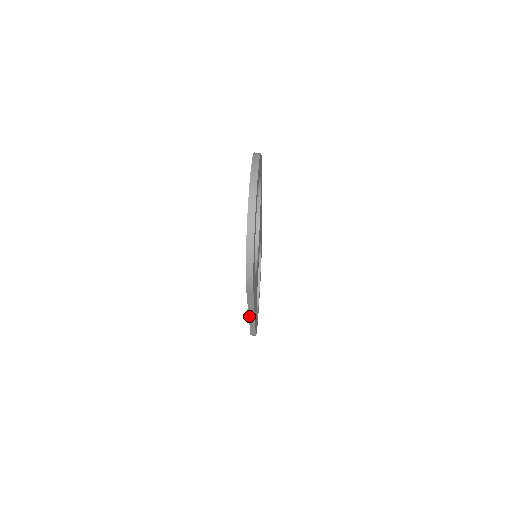
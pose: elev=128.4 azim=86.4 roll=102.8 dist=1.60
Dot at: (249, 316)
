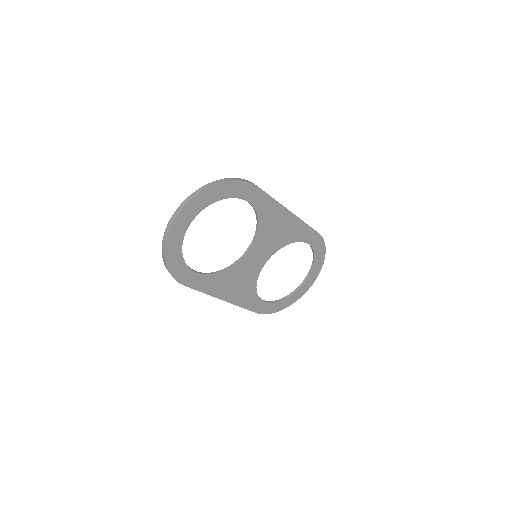
Dot at: occluded
